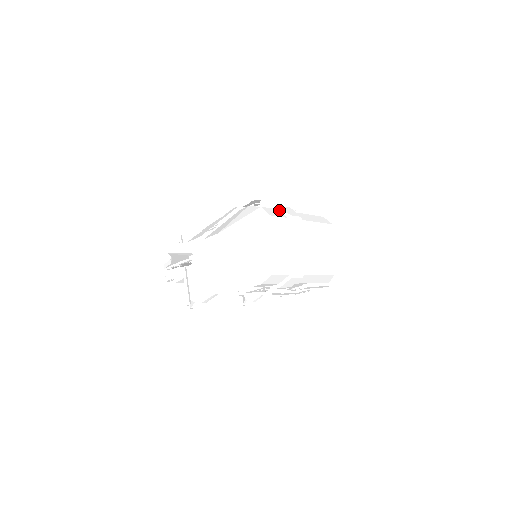
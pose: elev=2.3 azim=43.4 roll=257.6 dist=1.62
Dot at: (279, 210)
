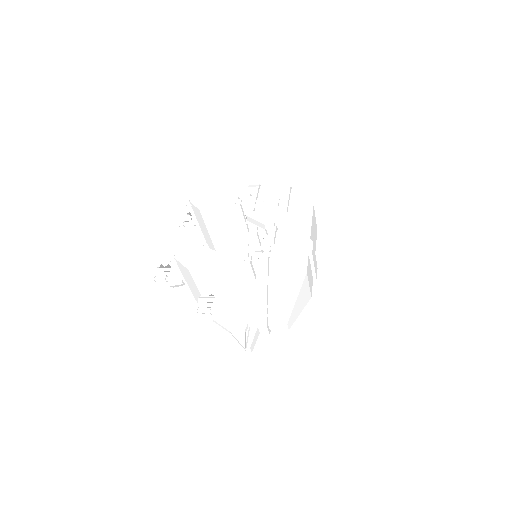
Dot at: (299, 248)
